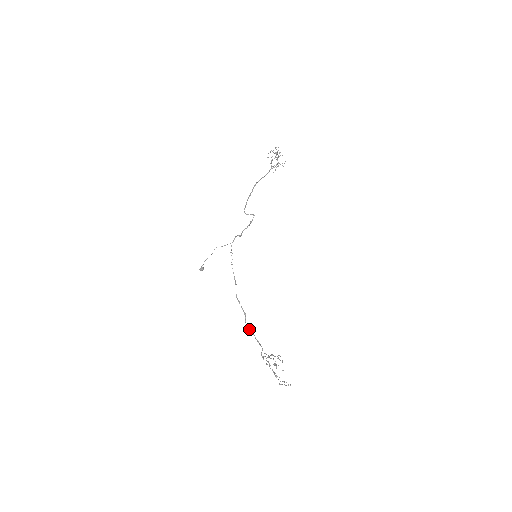
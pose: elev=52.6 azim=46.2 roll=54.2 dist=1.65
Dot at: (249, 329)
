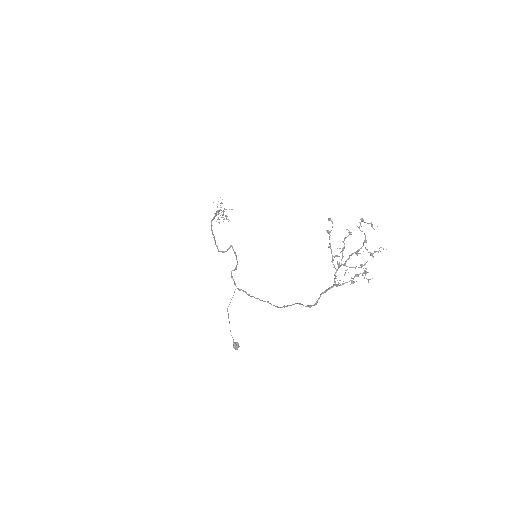
Dot at: (313, 305)
